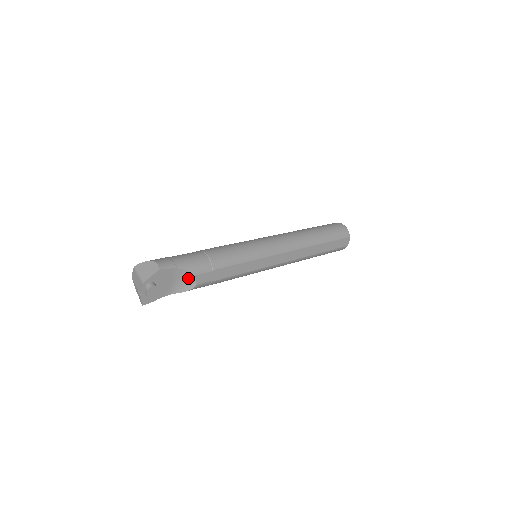
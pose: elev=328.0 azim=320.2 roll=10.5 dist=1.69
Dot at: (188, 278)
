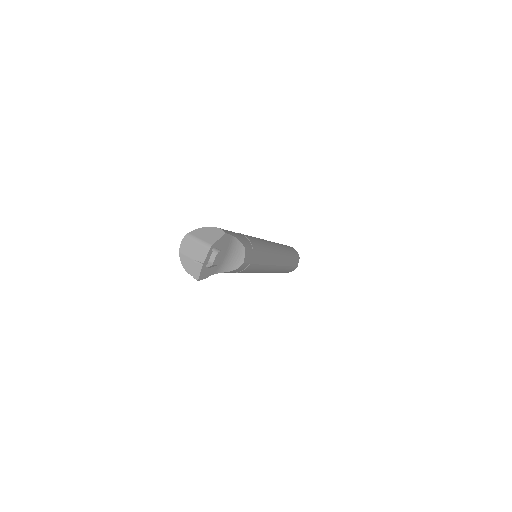
Dot at: (238, 253)
